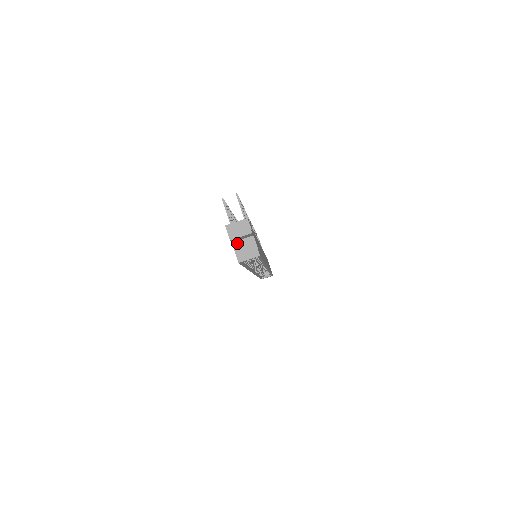
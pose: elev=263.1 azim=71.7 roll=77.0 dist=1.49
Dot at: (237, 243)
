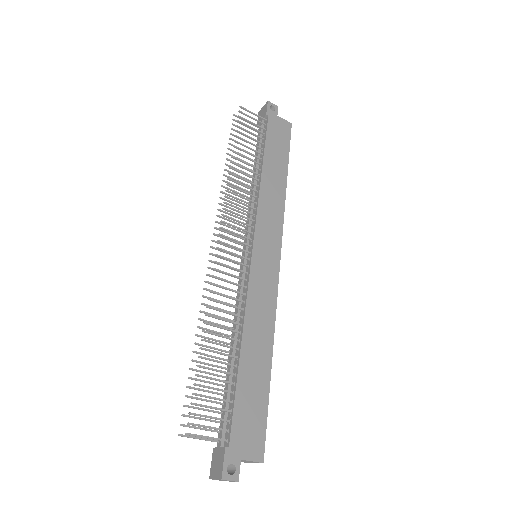
Dot at: occluded
